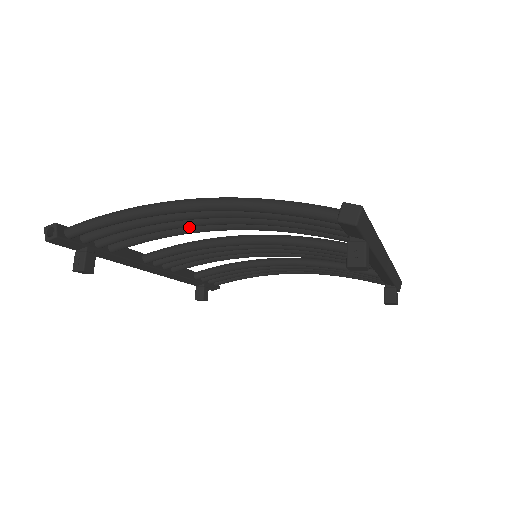
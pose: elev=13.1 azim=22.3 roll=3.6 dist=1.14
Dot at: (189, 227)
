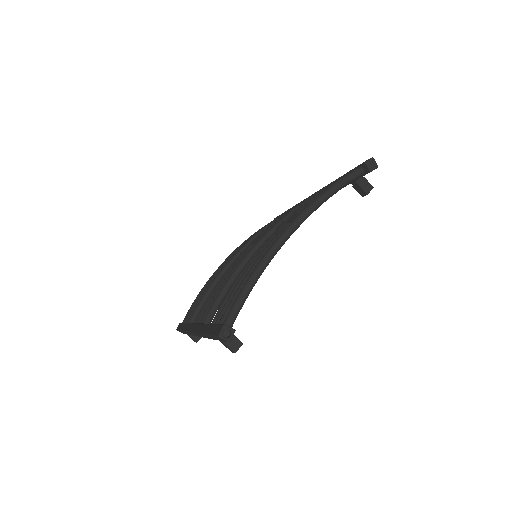
Dot at: occluded
